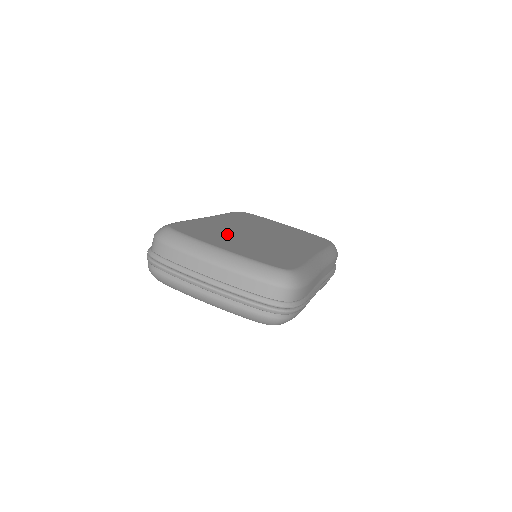
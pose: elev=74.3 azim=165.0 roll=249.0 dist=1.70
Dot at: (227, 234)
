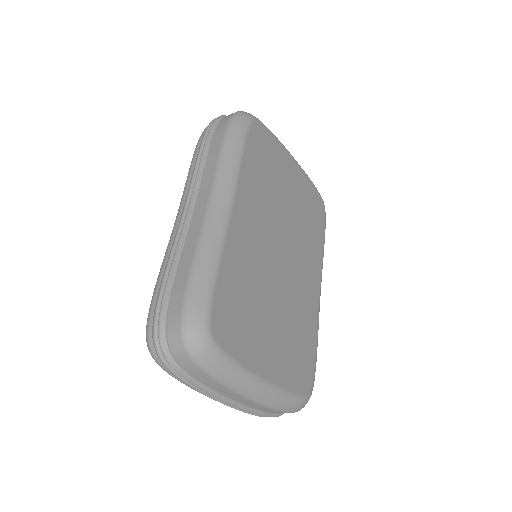
Dot at: (260, 297)
